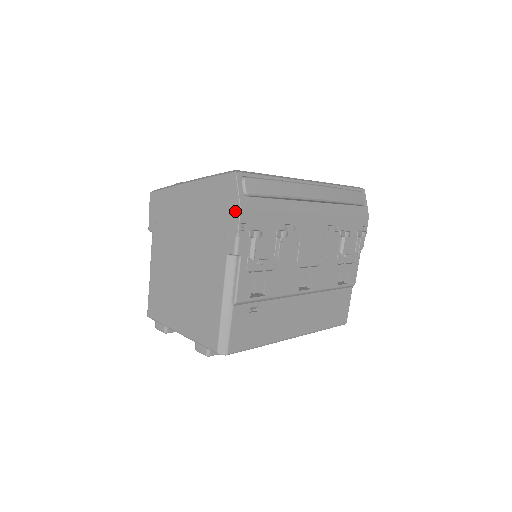
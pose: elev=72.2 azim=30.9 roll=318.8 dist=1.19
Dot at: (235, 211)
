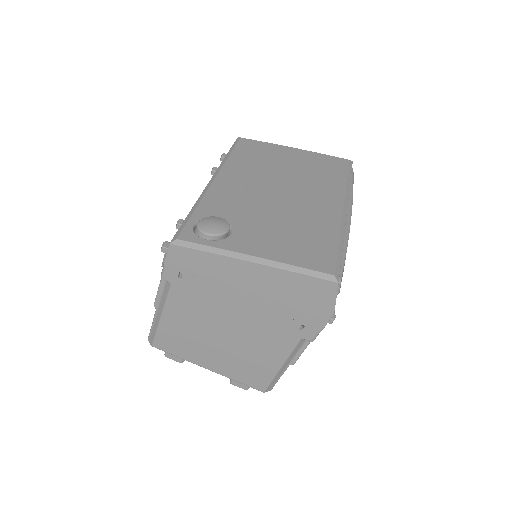
Dot at: (326, 313)
